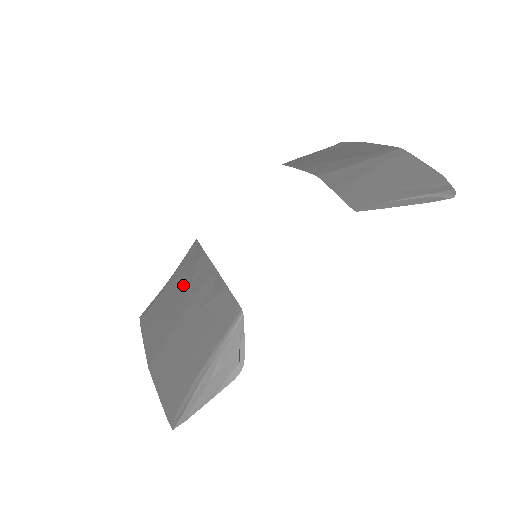
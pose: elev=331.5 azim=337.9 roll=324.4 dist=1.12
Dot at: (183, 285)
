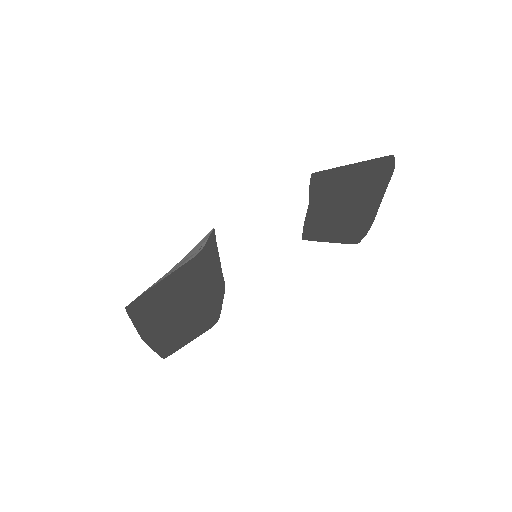
Dot at: (199, 296)
